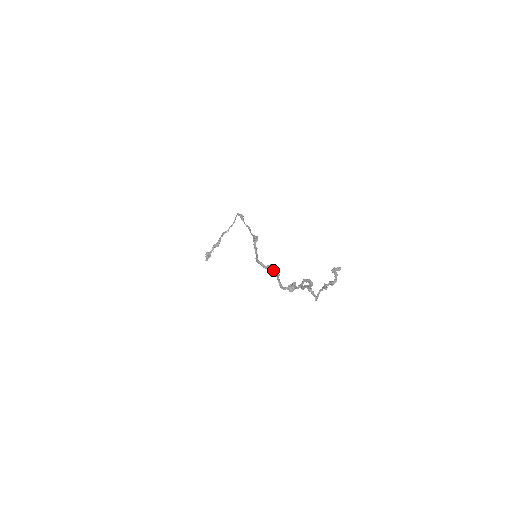
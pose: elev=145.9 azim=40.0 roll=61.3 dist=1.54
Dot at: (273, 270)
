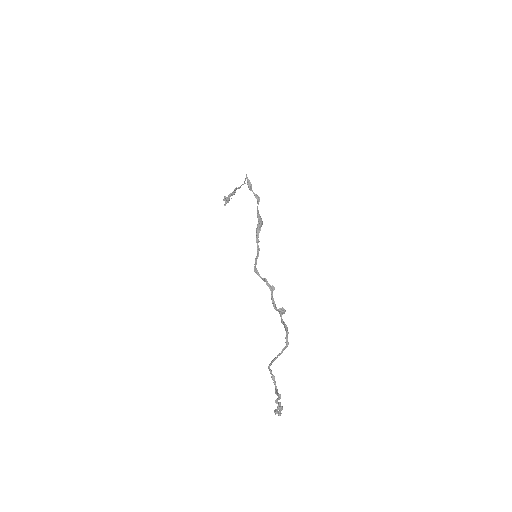
Dot at: (268, 284)
